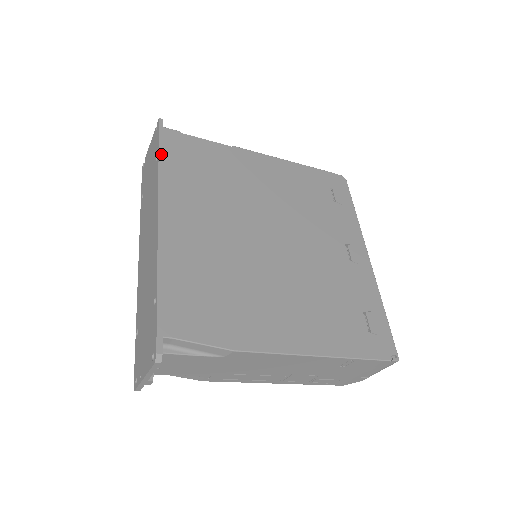
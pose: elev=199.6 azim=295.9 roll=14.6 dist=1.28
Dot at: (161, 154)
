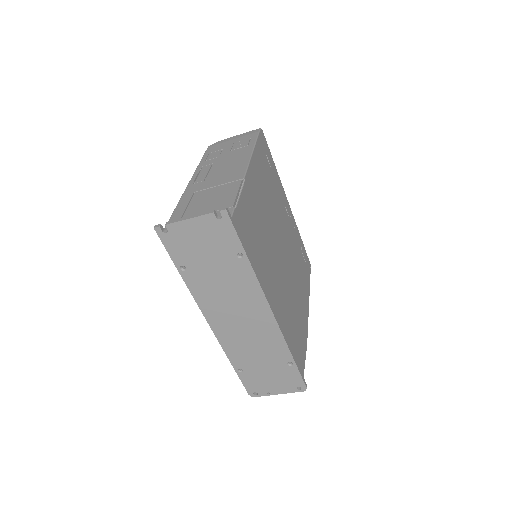
Dot at: (247, 253)
